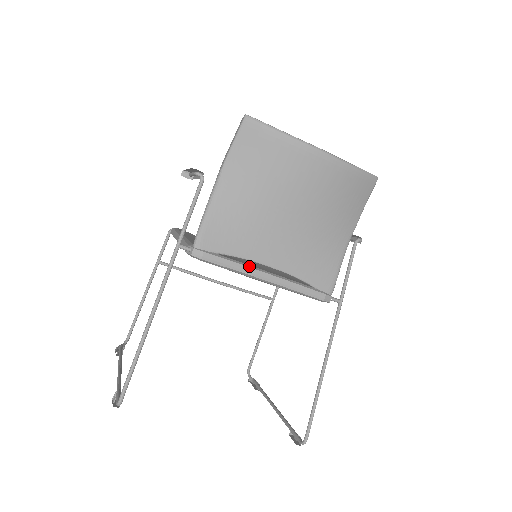
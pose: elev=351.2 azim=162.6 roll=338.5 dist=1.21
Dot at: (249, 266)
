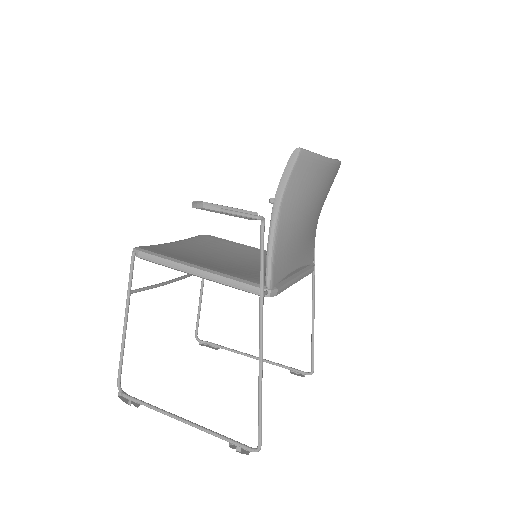
Dot at: (291, 278)
